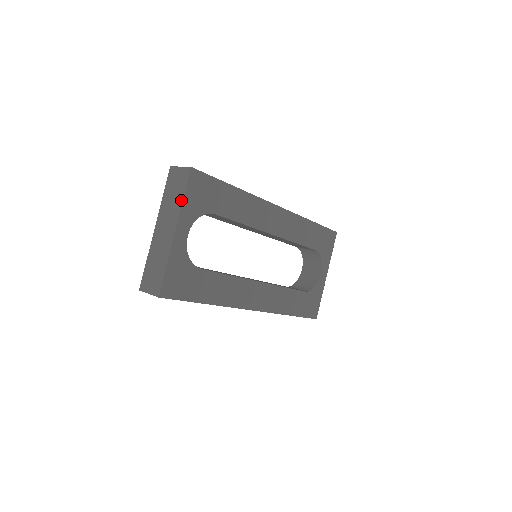
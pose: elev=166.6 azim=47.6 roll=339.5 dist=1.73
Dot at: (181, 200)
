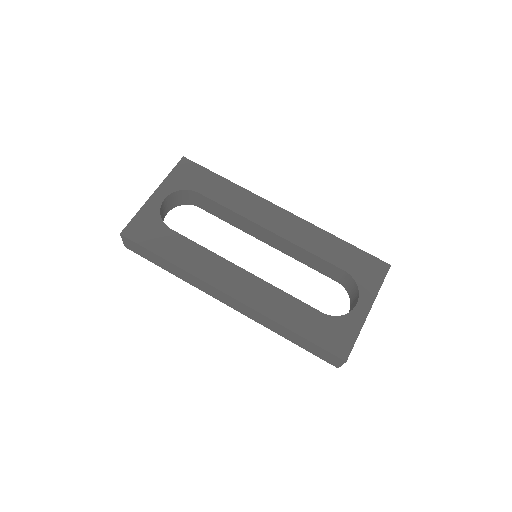
Dot at: (168, 176)
